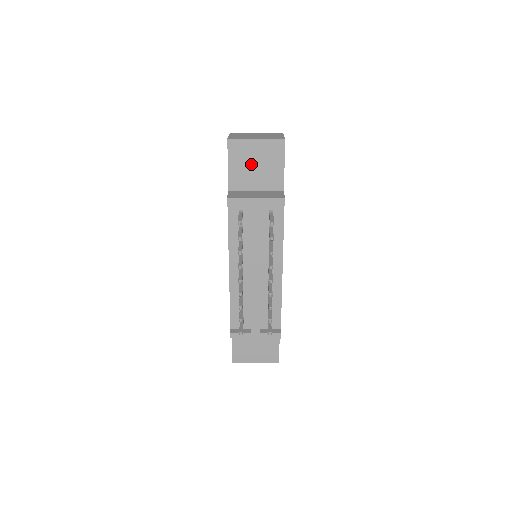
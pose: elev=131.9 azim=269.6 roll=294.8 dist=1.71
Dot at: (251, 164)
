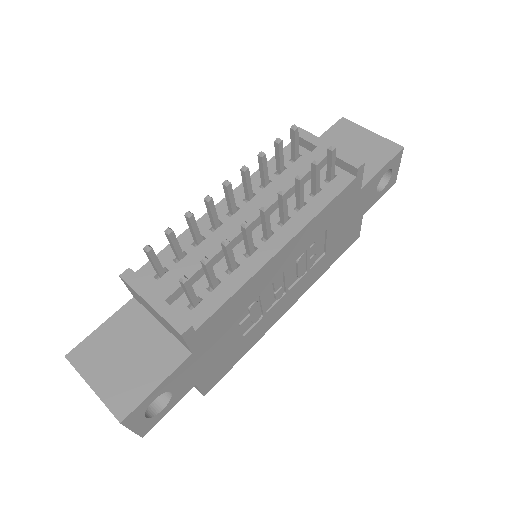
Dot at: (347, 147)
